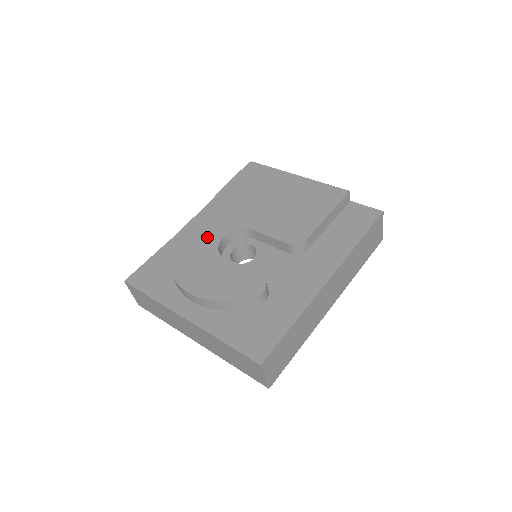
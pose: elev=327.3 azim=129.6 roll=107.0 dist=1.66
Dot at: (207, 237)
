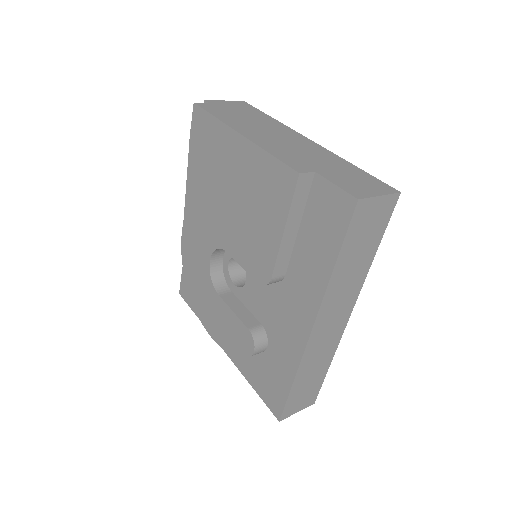
Dot at: (199, 259)
